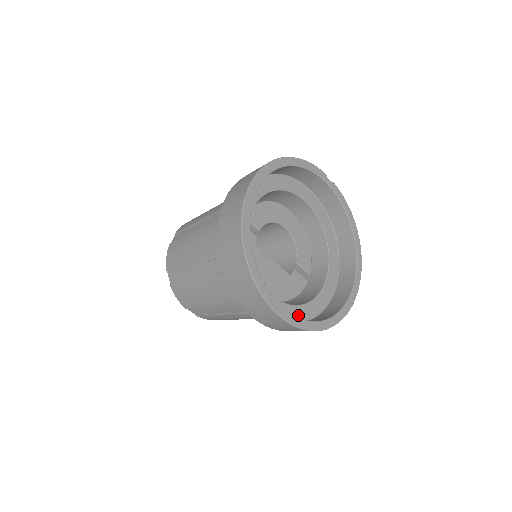
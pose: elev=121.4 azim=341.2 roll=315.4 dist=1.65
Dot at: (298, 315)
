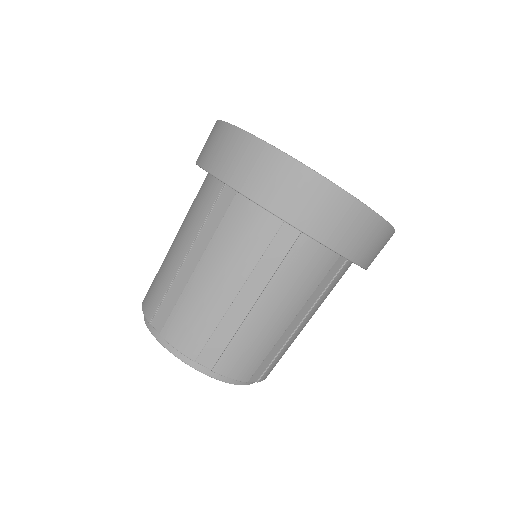
Dot at: occluded
